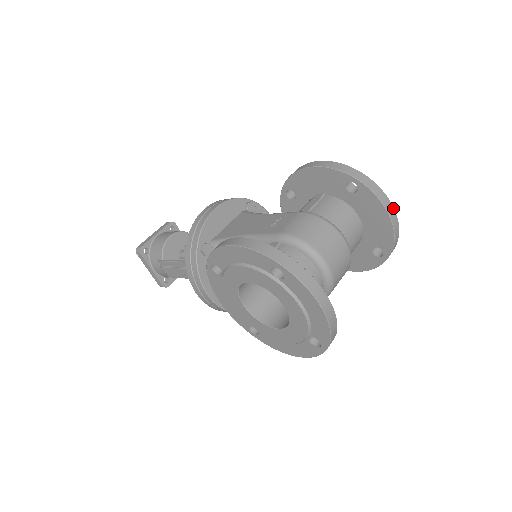
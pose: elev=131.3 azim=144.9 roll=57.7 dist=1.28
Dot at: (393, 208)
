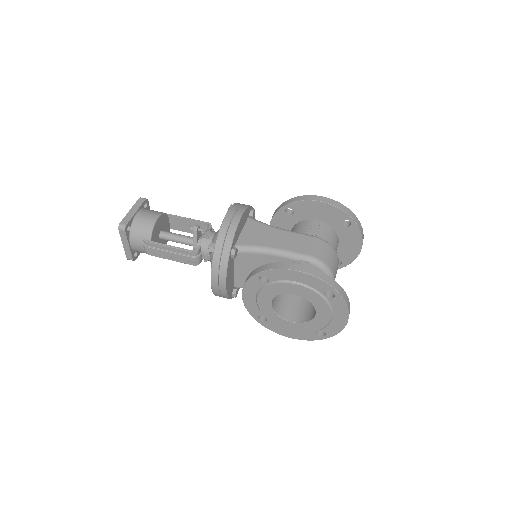
Dot at: occluded
